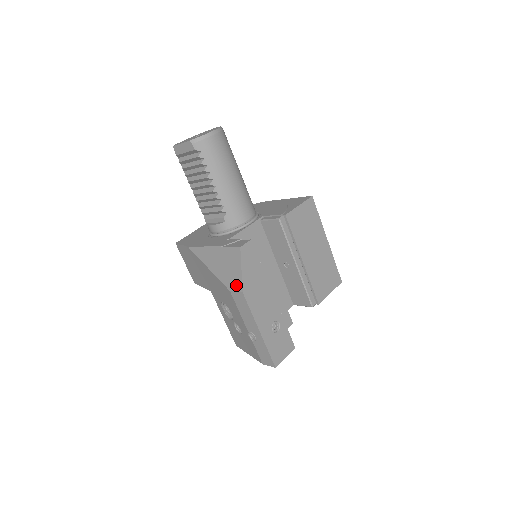
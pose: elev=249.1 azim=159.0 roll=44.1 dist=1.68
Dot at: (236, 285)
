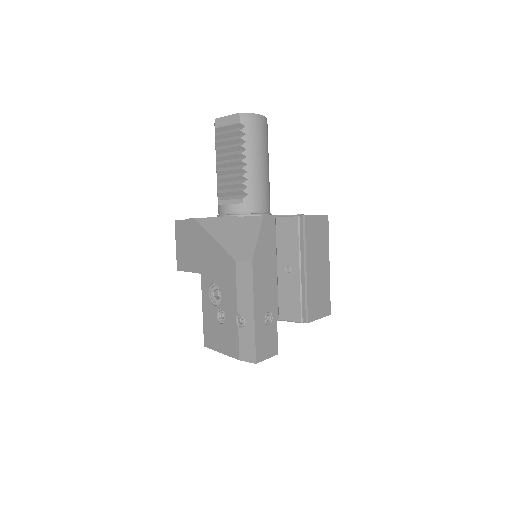
Dot at: (246, 254)
